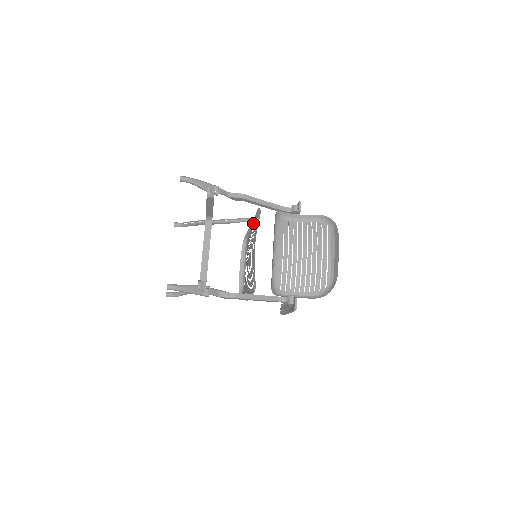
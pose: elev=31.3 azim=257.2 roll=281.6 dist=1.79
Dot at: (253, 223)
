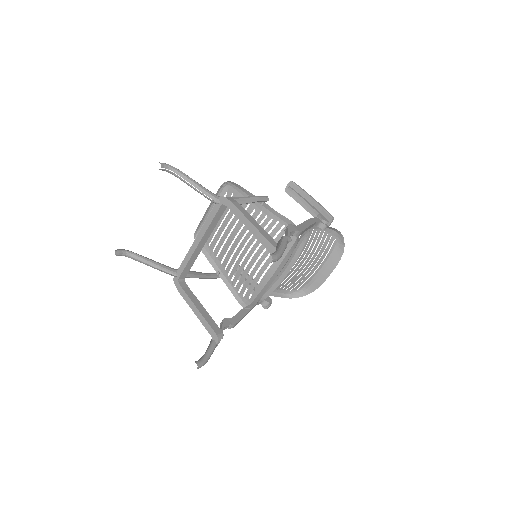
Dot at: (267, 208)
